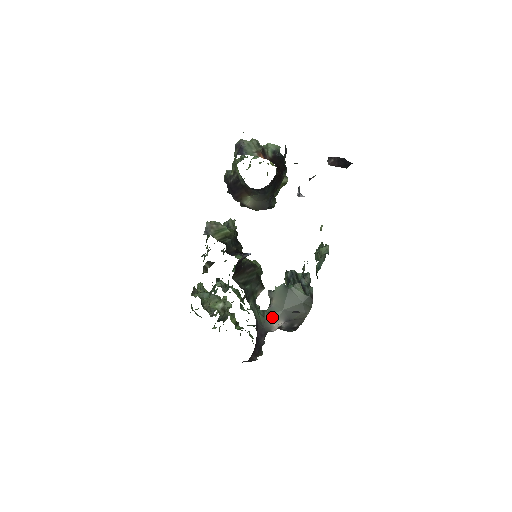
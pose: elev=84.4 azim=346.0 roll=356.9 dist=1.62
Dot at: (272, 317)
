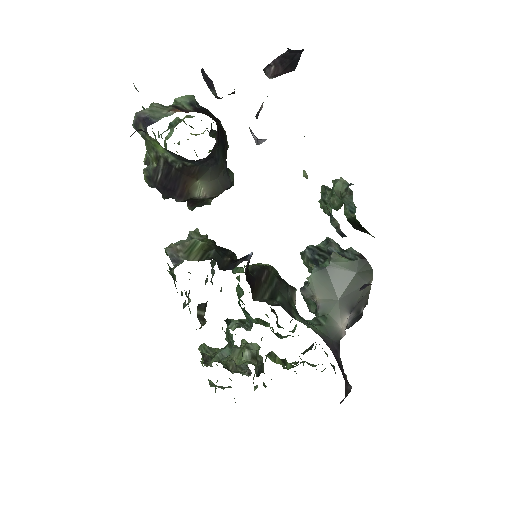
Dot at: (331, 319)
